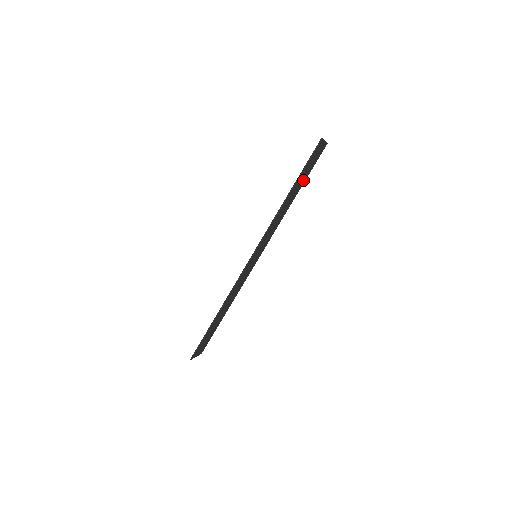
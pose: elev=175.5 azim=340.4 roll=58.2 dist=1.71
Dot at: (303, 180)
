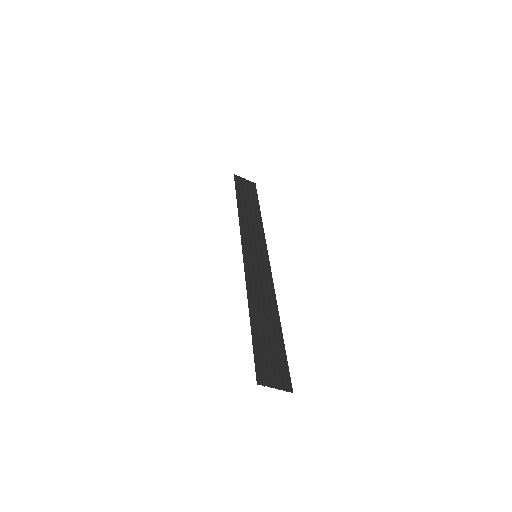
Dot at: (254, 203)
